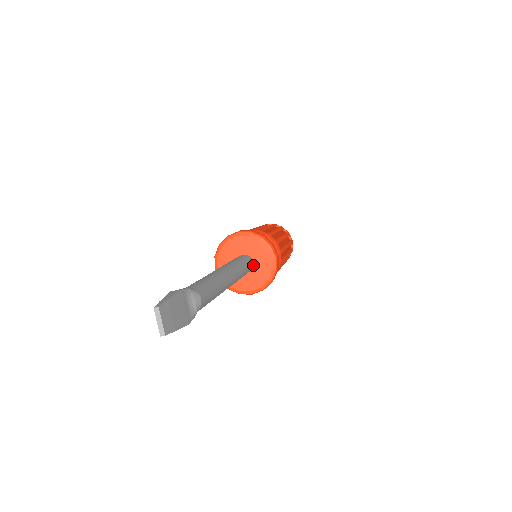
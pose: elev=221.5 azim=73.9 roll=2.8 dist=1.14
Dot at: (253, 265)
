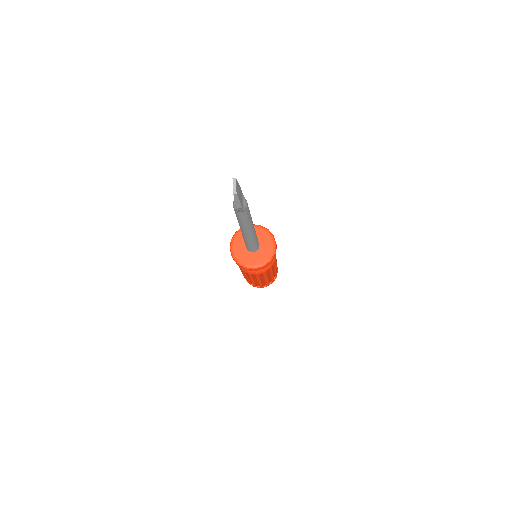
Dot at: (259, 247)
